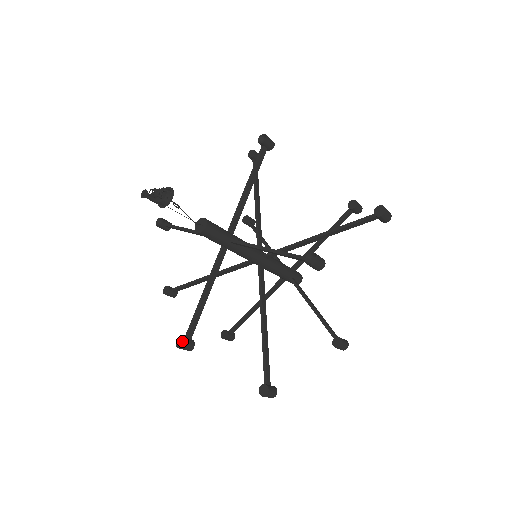
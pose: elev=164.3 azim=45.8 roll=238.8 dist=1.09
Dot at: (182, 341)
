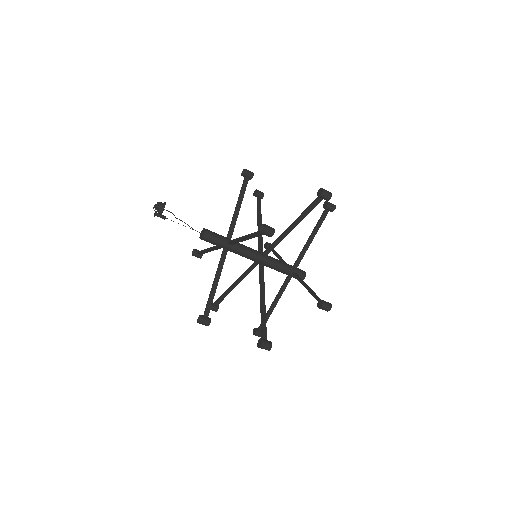
Dot at: (202, 319)
